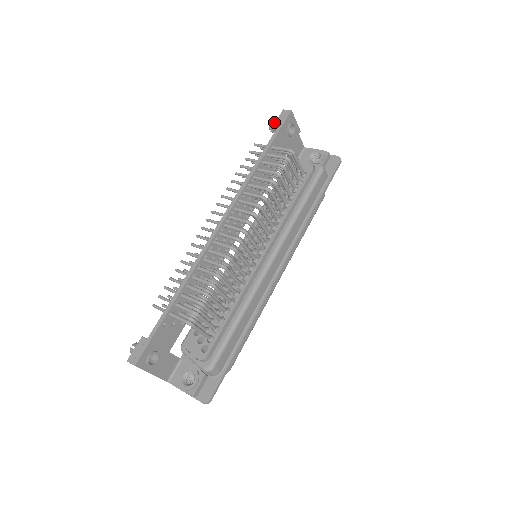
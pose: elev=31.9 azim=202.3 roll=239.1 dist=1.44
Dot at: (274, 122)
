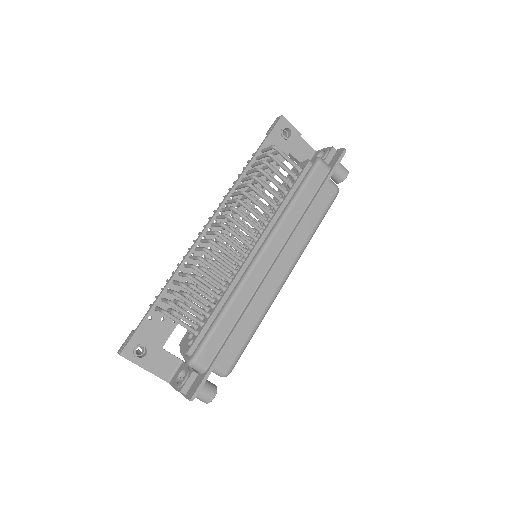
Dot at: occluded
